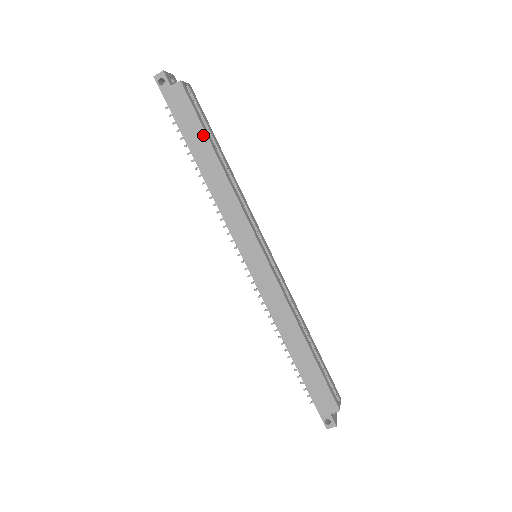
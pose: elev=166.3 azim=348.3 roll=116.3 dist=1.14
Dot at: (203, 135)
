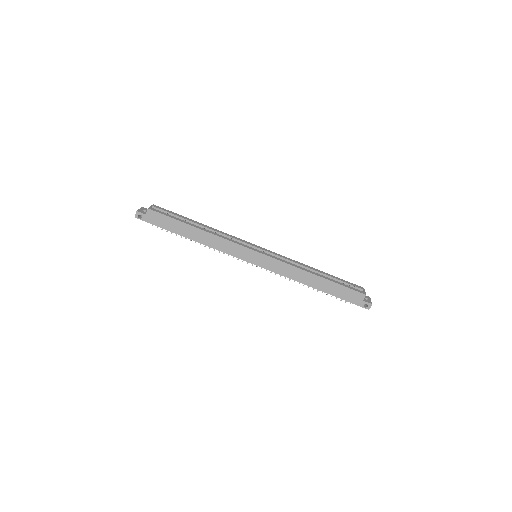
Dot at: (180, 223)
